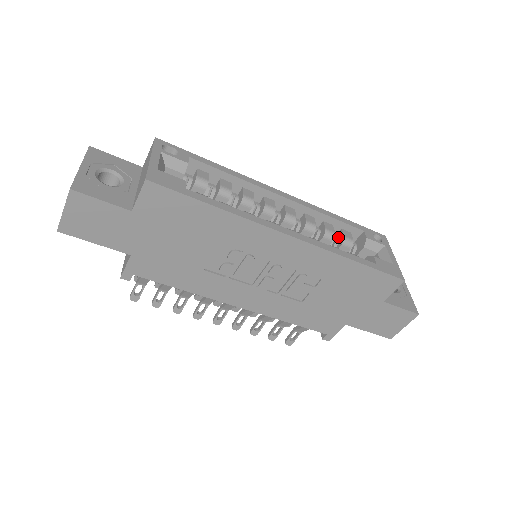
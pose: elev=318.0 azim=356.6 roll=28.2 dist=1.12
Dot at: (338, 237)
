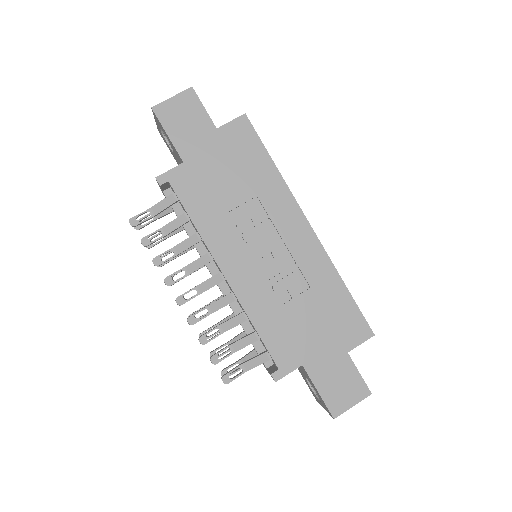
Dot at: occluded
